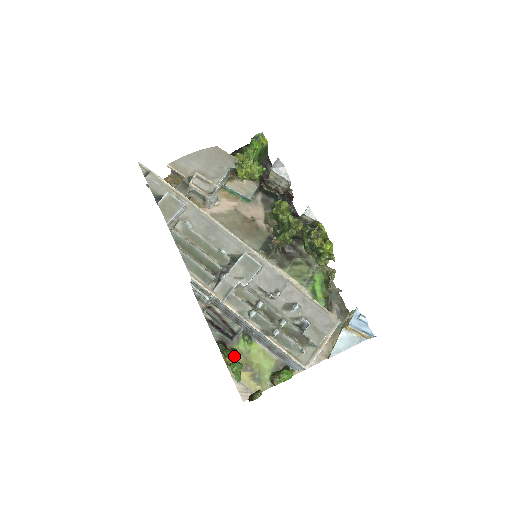
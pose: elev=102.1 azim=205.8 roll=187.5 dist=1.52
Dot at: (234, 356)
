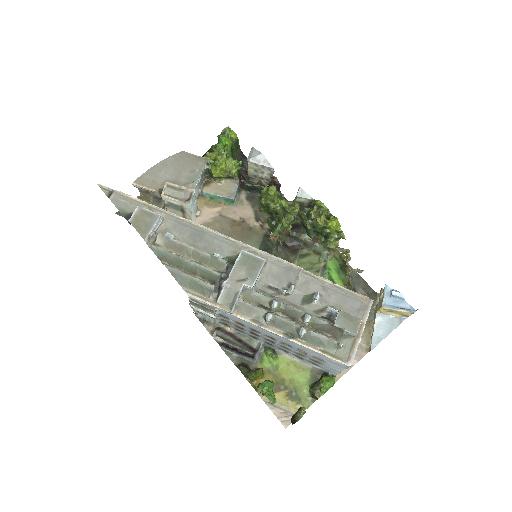
Dot at: (261, 377)
